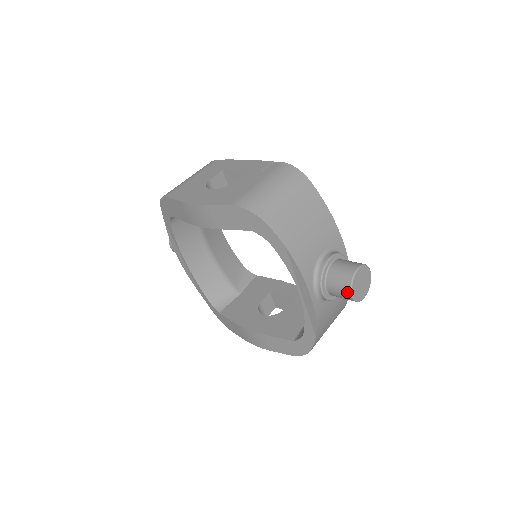
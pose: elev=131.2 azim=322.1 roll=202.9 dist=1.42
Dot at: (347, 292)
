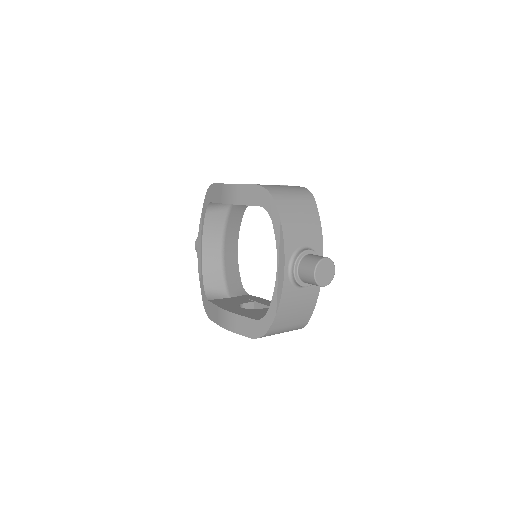
Dot at: (312, 270)
